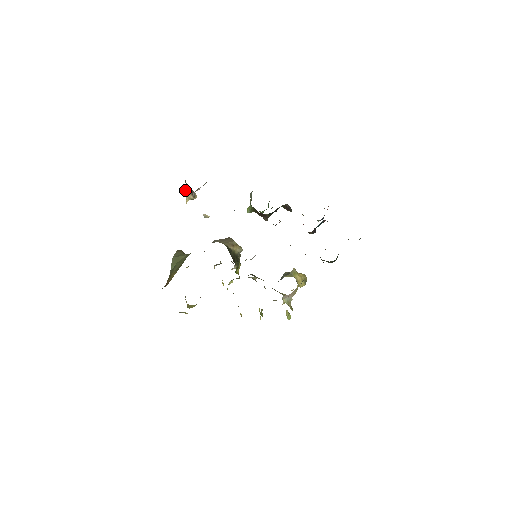
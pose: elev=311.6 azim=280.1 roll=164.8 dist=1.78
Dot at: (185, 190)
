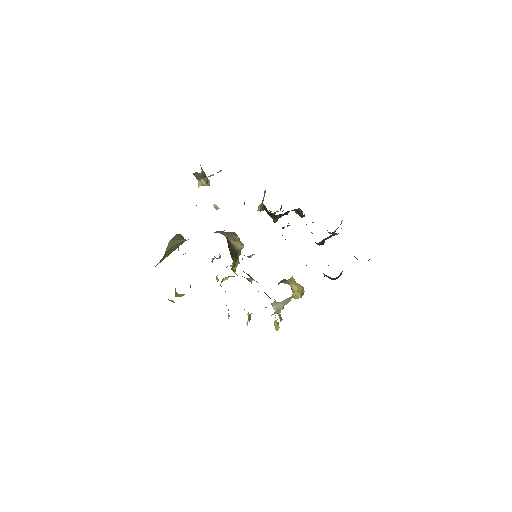
Dot at: (198, 173)
